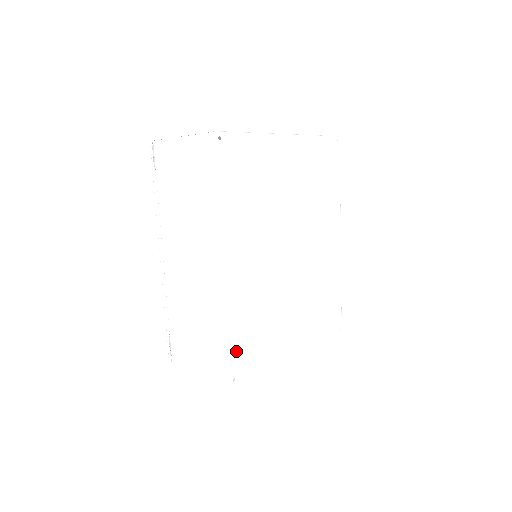
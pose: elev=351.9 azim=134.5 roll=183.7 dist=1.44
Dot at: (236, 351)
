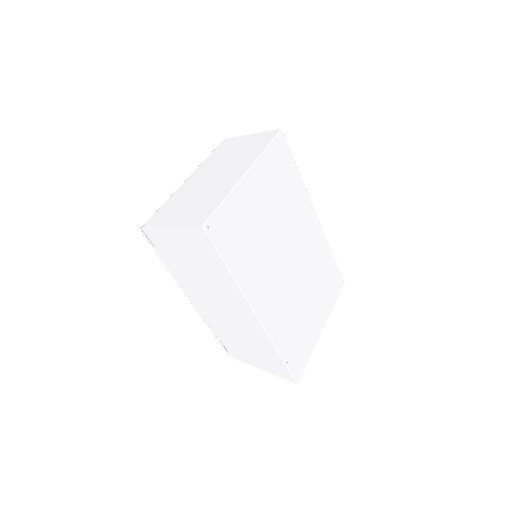
Dot at: (281, 344)
